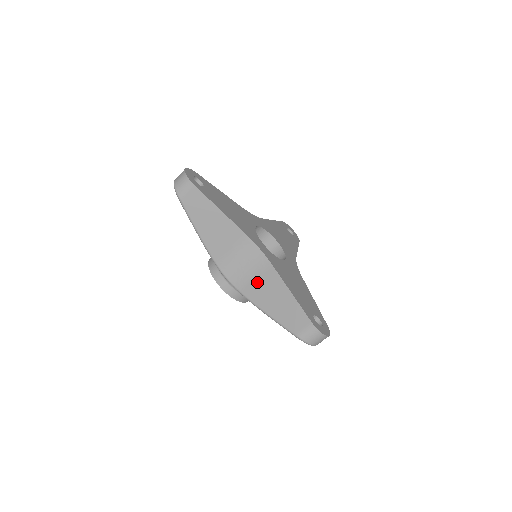
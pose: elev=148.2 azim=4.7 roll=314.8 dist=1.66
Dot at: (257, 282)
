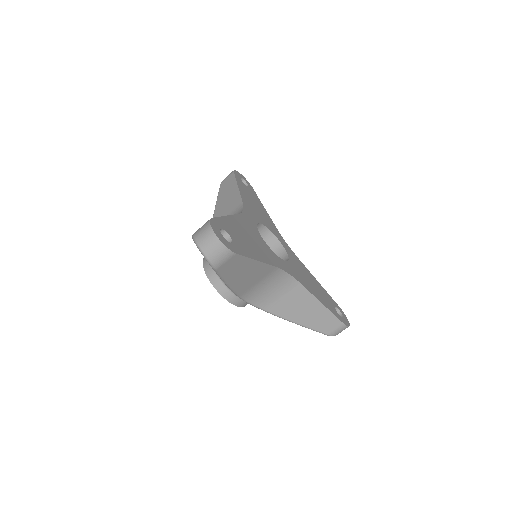
Dot at: (284, 300)
